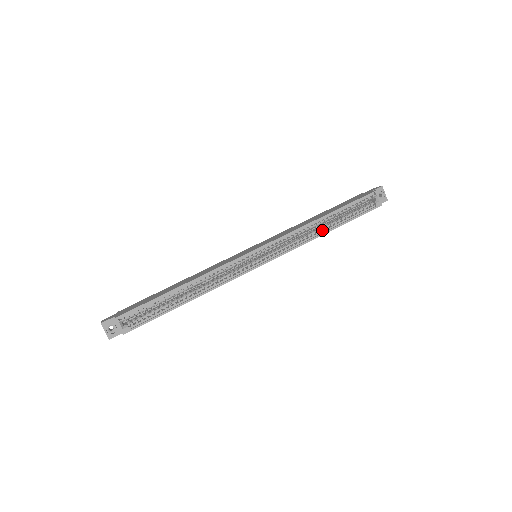
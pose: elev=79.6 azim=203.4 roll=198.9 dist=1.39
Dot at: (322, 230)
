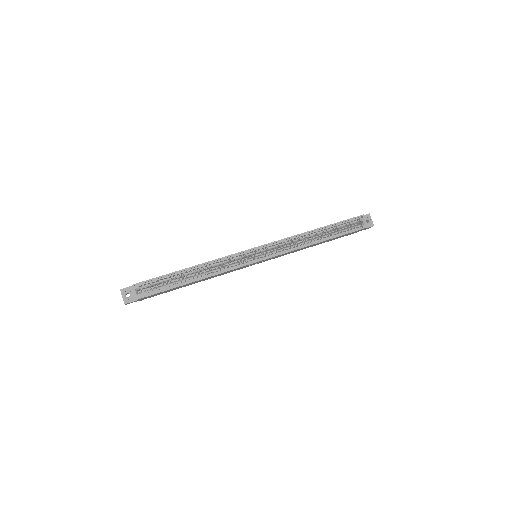
Dot at: (314, 241)
